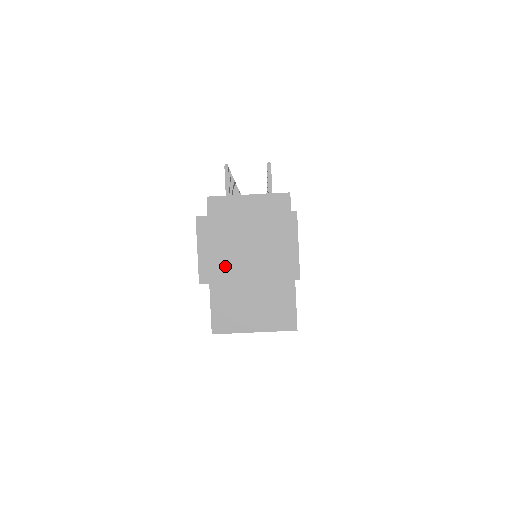
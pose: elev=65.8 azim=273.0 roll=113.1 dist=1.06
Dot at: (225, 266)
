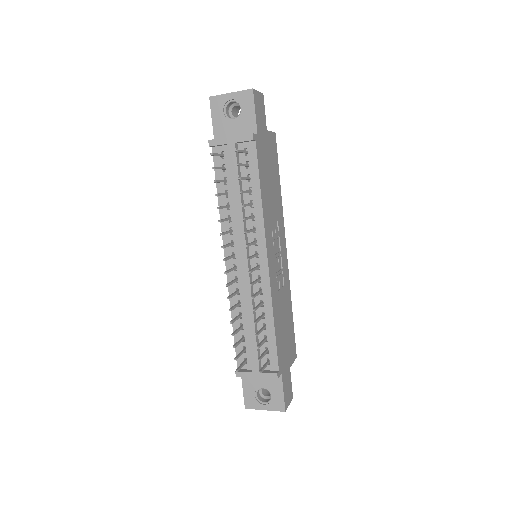
Dot at: occluded
